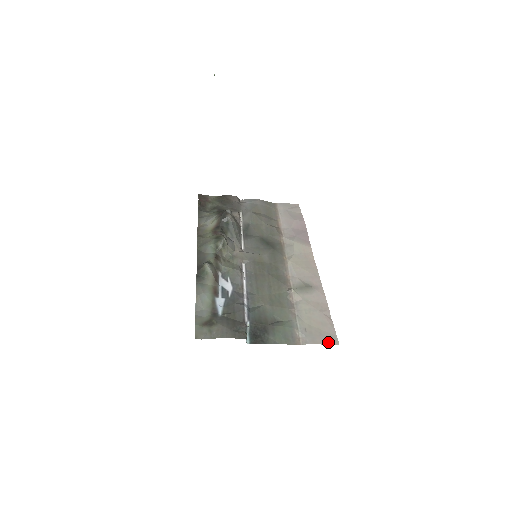
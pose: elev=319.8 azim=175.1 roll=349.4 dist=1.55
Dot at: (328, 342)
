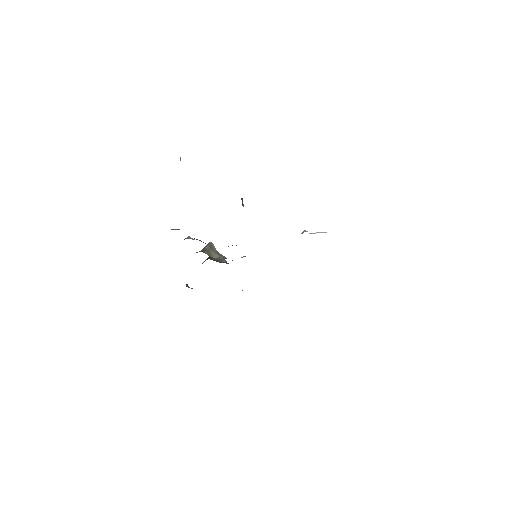
Dot at: occluded
